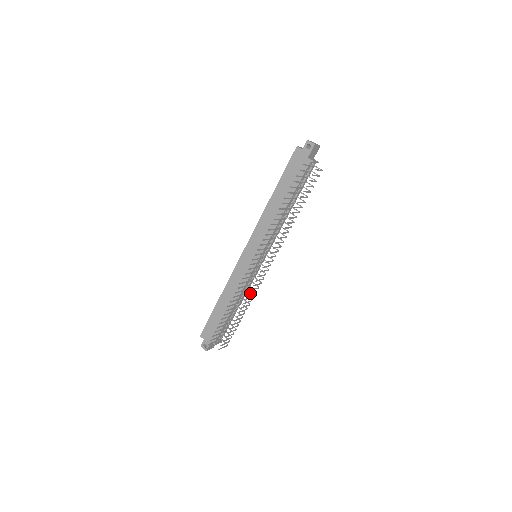
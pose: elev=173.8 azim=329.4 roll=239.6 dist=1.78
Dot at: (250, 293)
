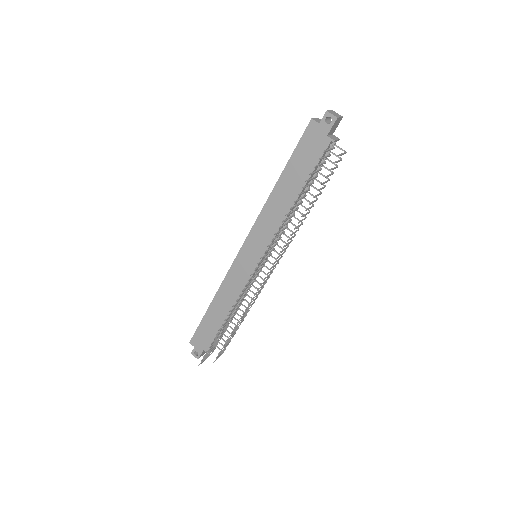
Dot at: (250, 302)
